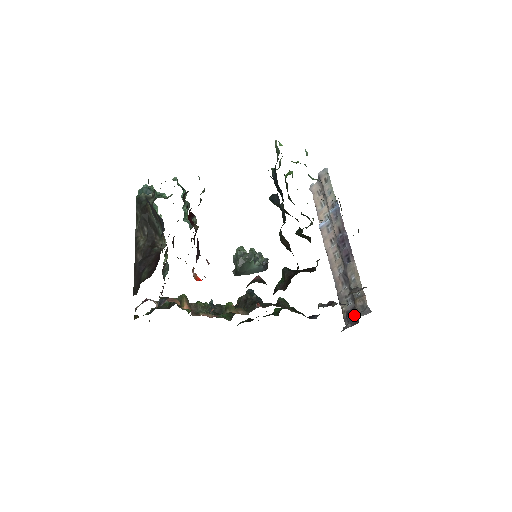
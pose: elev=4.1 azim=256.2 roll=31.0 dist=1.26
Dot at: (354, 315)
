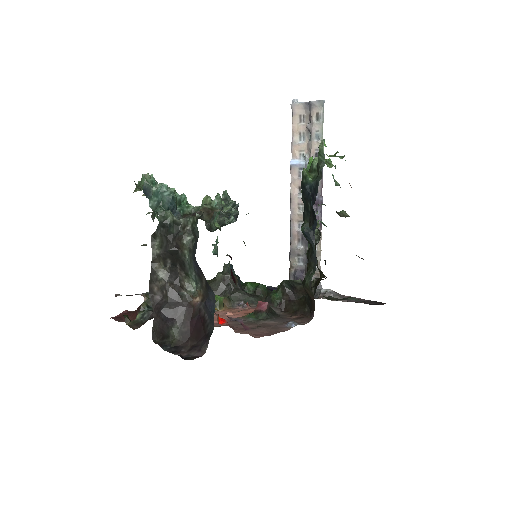
Dot at: (302, 277)
